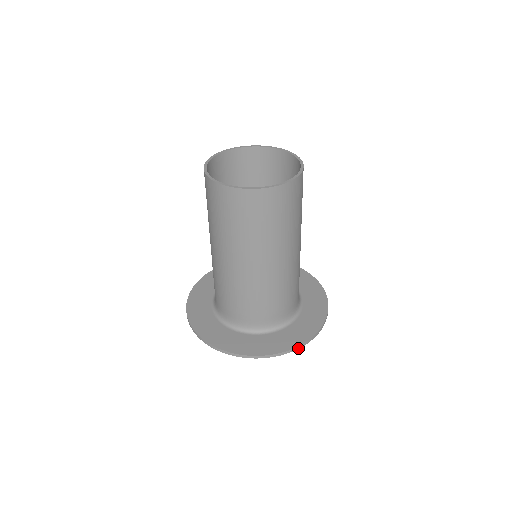
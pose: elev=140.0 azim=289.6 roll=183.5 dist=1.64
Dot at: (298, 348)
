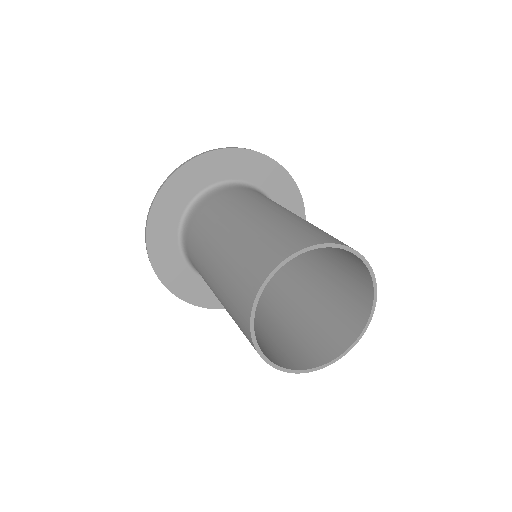
Dot at: occluded
